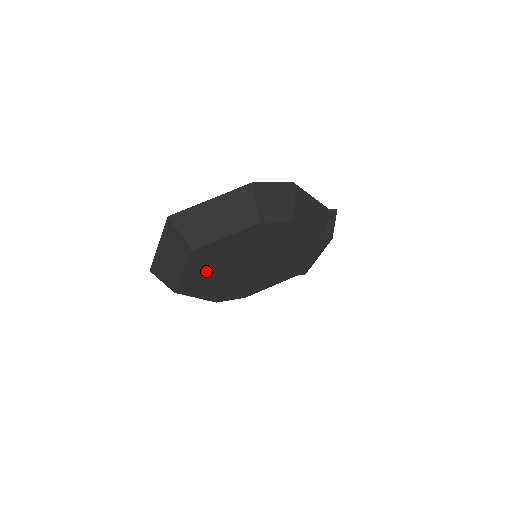
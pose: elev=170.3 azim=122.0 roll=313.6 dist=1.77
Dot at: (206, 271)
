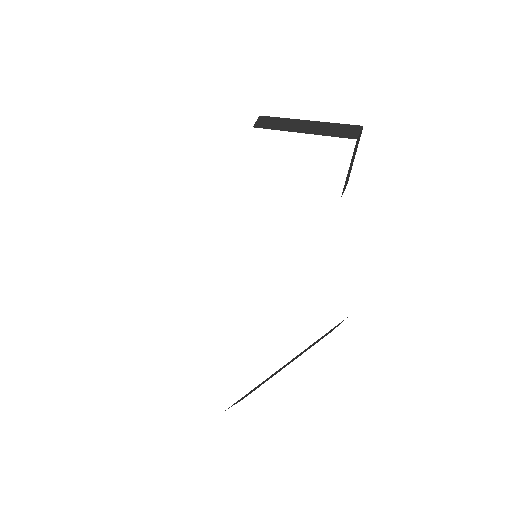
Dot at: occluded
